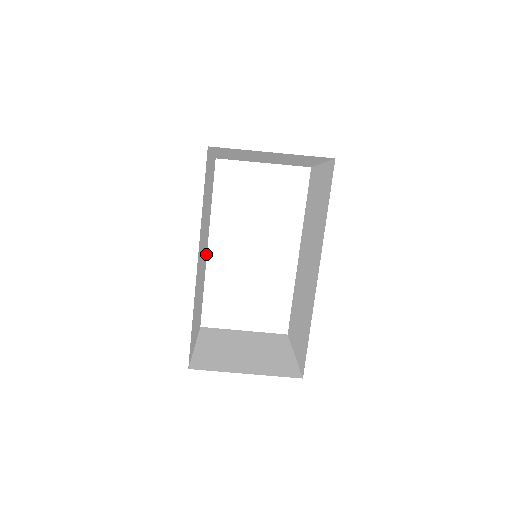
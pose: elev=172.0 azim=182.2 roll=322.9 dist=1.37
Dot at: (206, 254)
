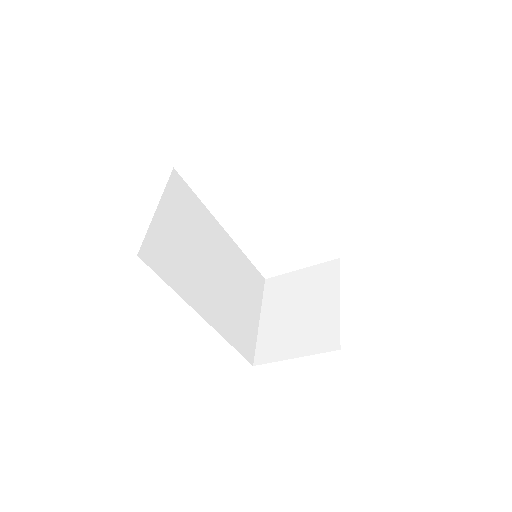
Dot at: (227, 240)
